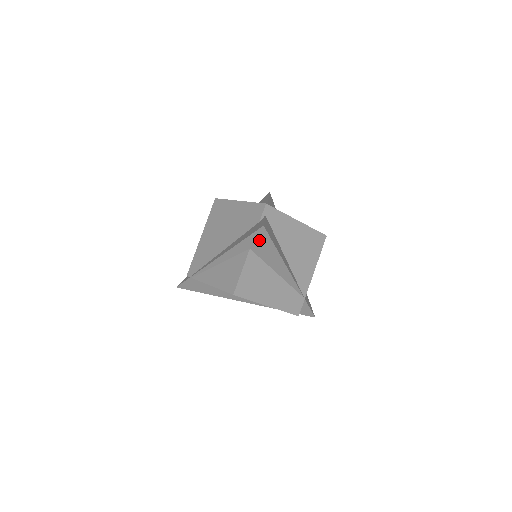
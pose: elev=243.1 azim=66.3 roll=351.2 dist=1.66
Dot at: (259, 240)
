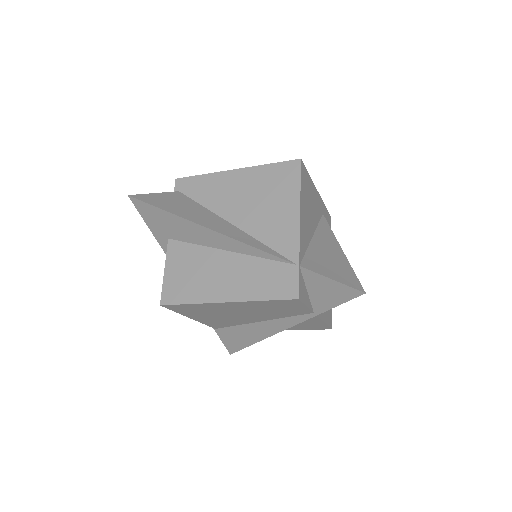
Dot at: (154, 218)
